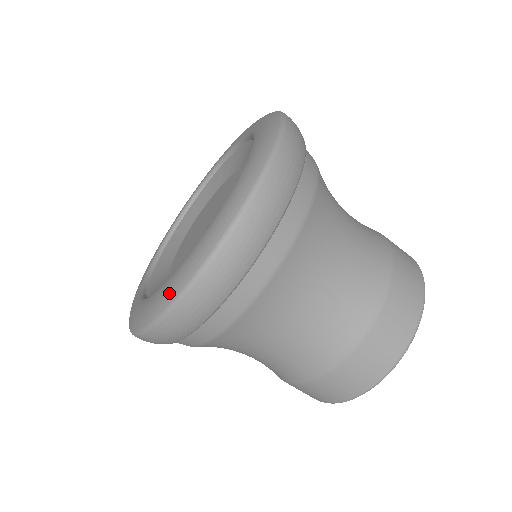
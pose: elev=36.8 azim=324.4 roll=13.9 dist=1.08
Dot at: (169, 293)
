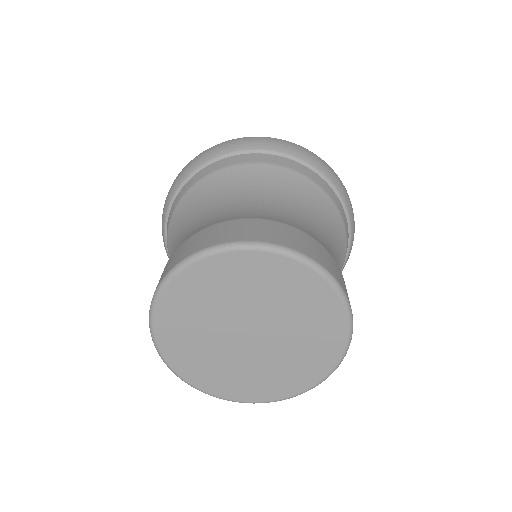
Dot at: occluded
